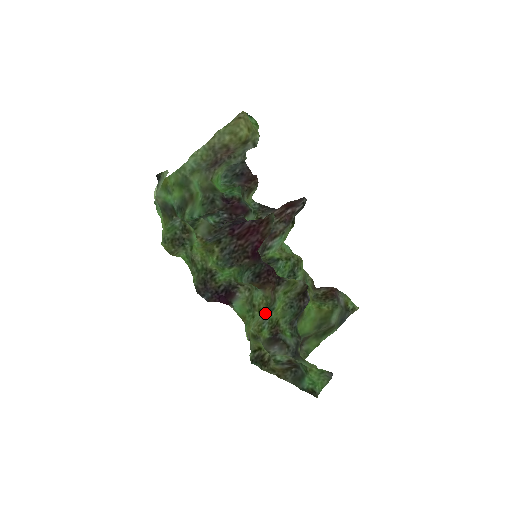
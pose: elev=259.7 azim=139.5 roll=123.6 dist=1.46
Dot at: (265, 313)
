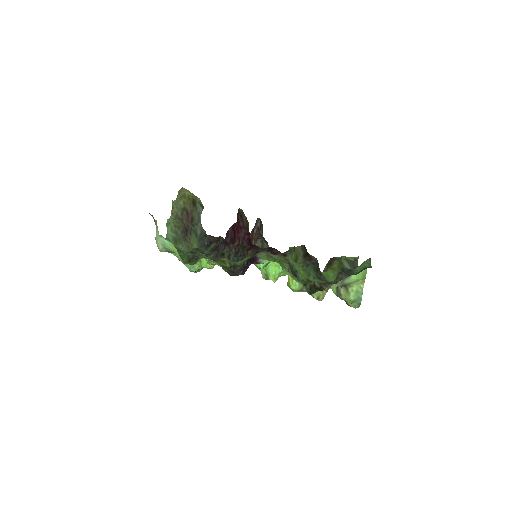
Dot at: occluded
